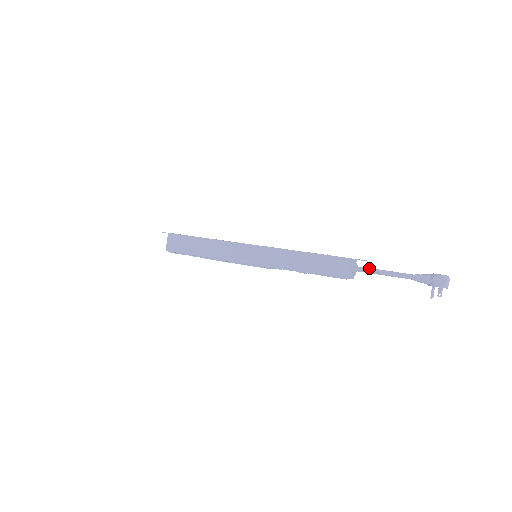
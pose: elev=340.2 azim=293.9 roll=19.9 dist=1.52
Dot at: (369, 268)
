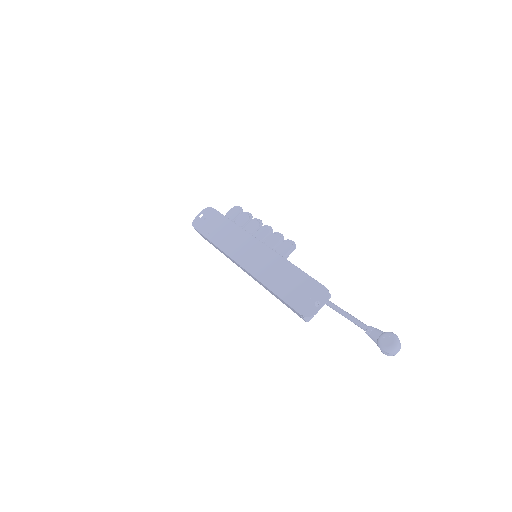
Dot at: (331, 306)
